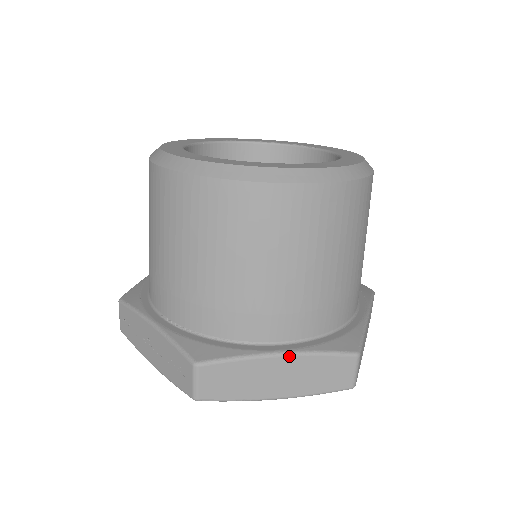
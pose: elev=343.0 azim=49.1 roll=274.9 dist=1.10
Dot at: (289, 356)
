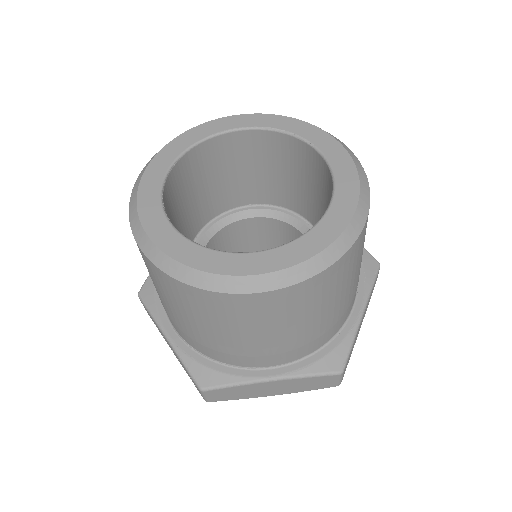
Dot at: (279, 381)
